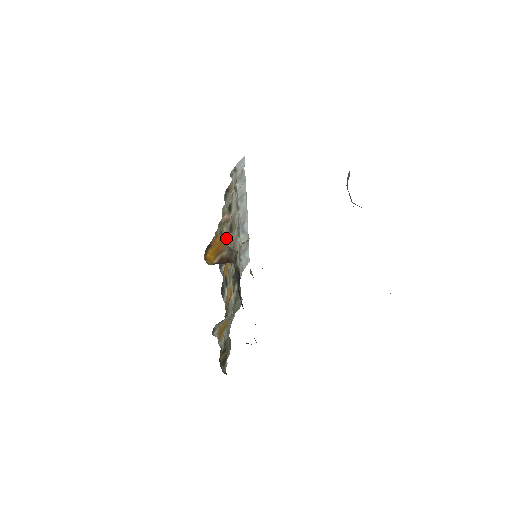
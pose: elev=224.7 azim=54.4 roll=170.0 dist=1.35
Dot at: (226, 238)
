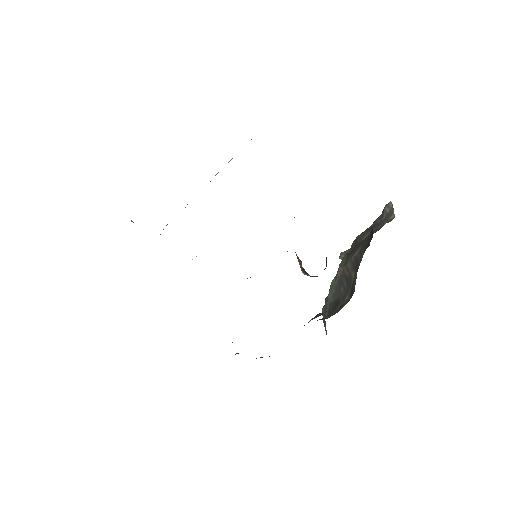
Dot at: occluded
